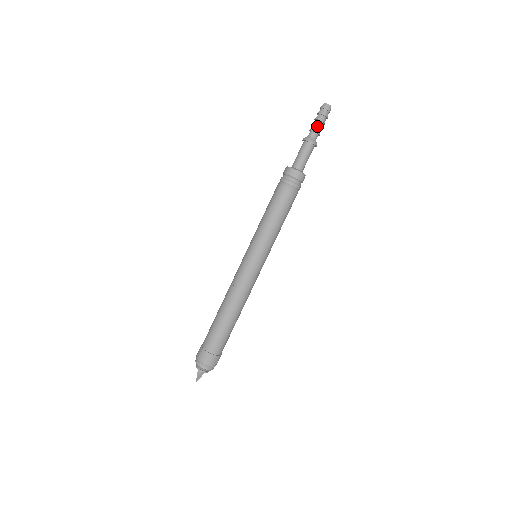
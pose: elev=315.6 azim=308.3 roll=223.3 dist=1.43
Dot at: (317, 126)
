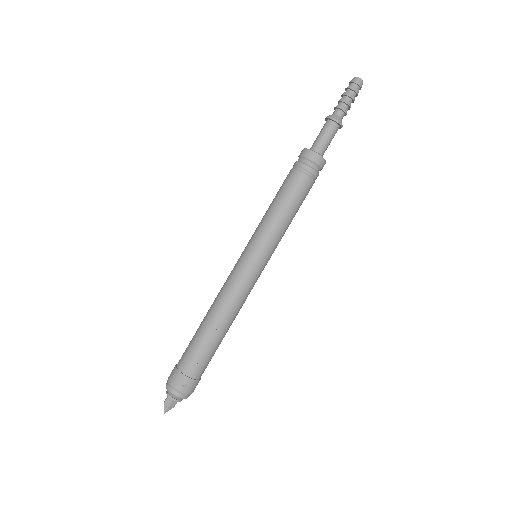
Dot at: (340, 101)
